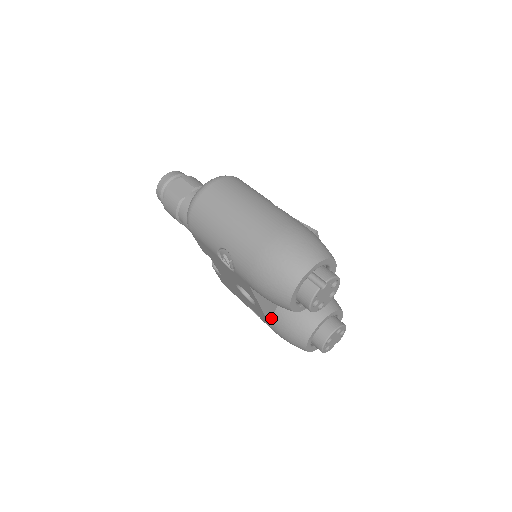
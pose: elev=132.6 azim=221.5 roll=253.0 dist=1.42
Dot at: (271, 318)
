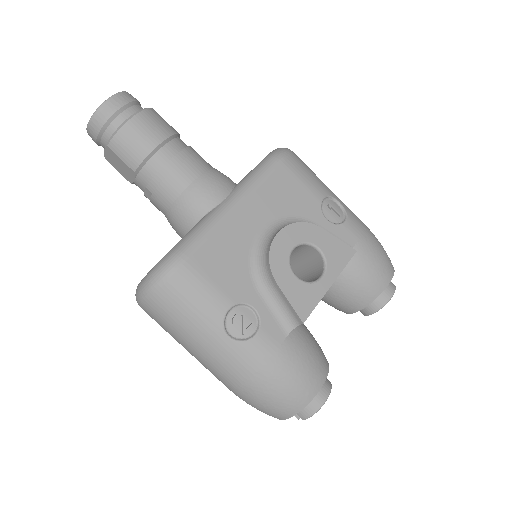
Dot at: occluded
